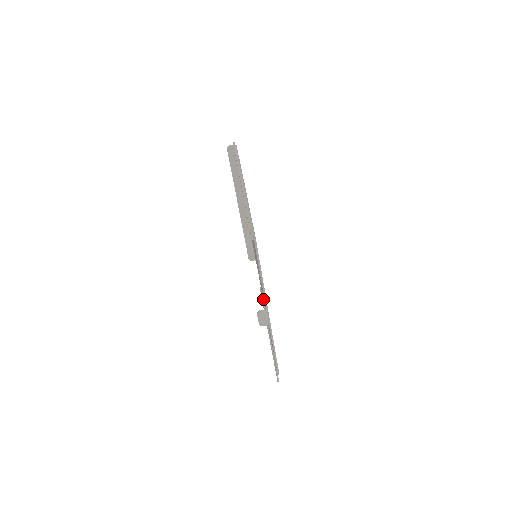
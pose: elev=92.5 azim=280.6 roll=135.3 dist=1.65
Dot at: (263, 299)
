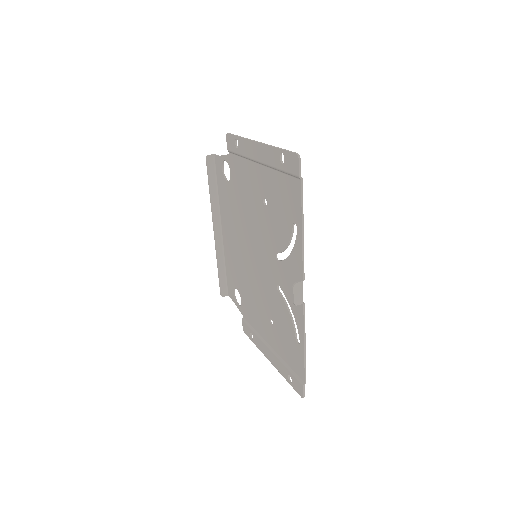
Dot at: (258, 317)
